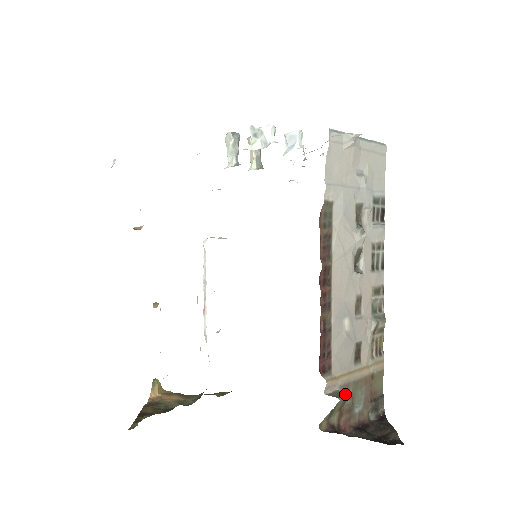
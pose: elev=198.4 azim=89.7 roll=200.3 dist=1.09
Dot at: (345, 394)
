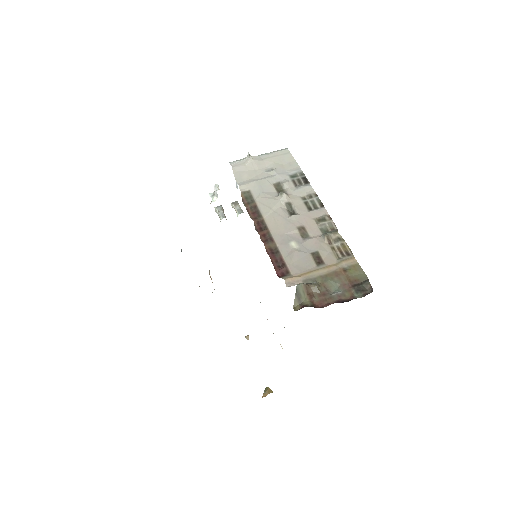
Dot at: (310, 284)
